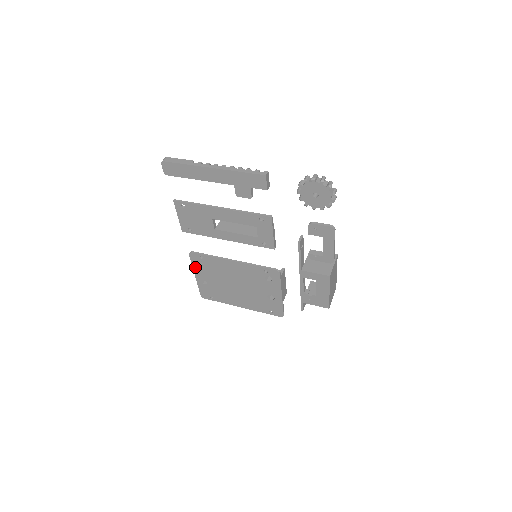
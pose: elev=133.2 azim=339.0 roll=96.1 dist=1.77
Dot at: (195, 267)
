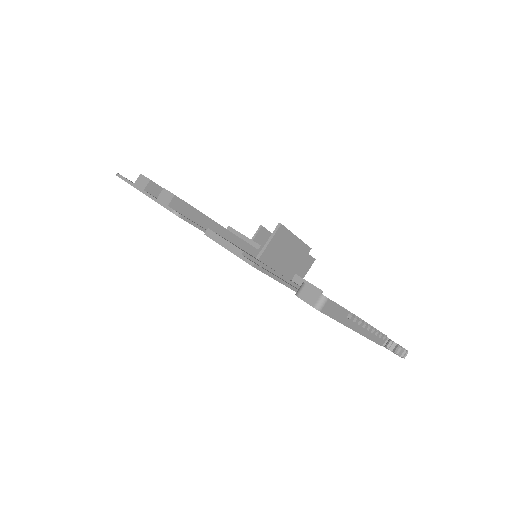
Dot at: occluded
